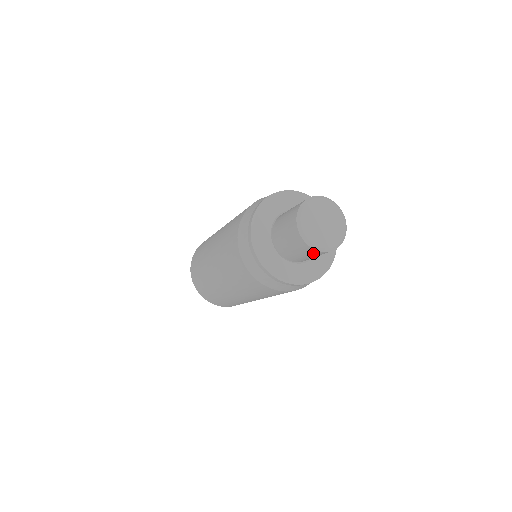
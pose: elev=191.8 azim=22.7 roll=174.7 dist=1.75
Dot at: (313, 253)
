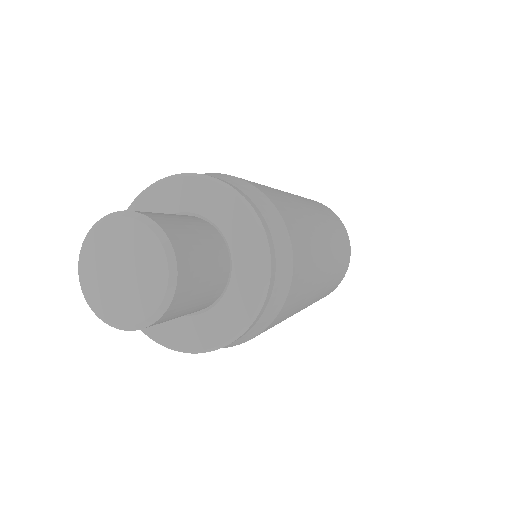
Dot at: occluded
